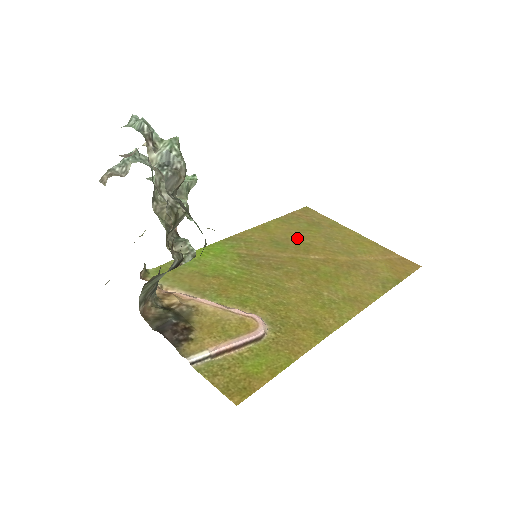
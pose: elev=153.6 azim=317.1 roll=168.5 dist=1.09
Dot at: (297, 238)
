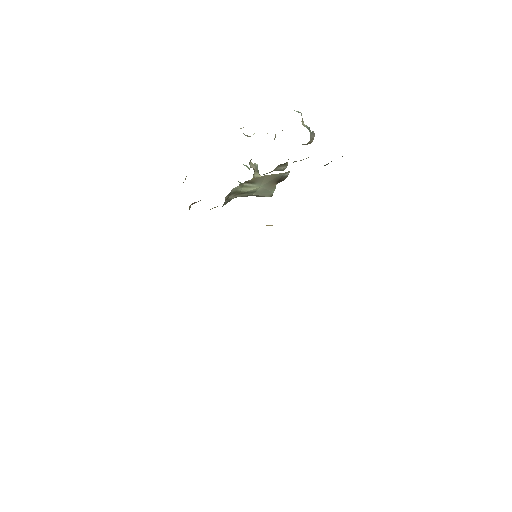
Dot at: occluded
